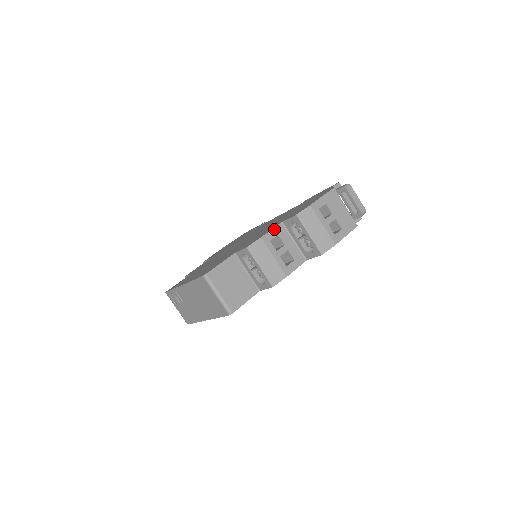
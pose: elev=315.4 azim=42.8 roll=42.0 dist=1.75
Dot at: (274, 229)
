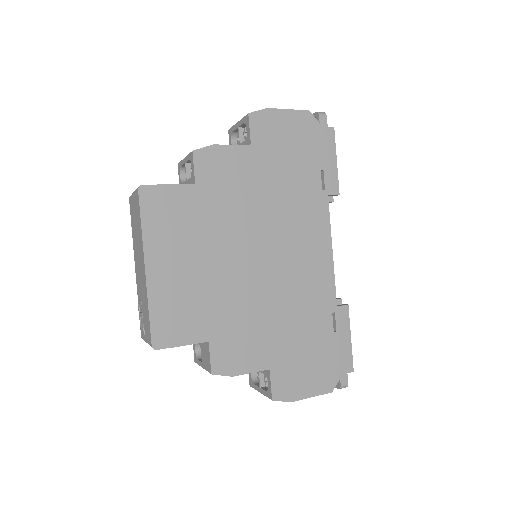
Dot at: occluded
